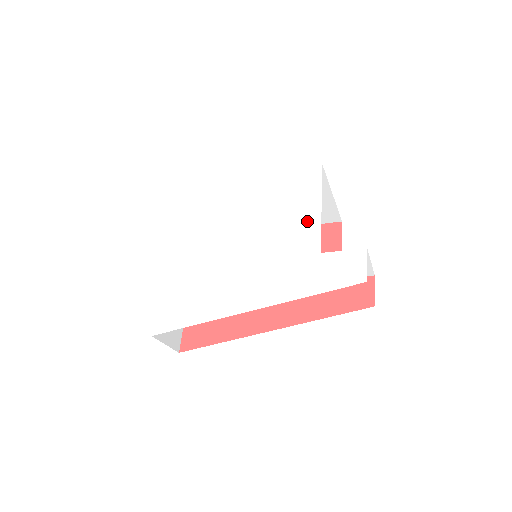
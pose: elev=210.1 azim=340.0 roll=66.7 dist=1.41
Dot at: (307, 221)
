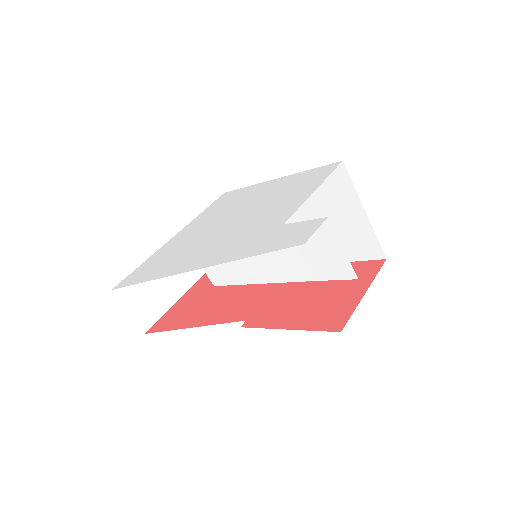
Dot at: (293, 202)
